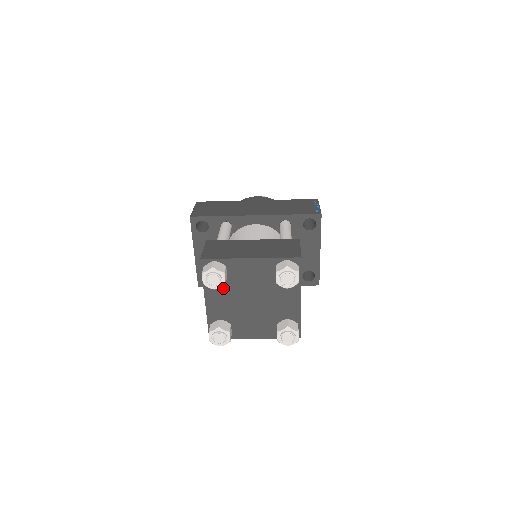
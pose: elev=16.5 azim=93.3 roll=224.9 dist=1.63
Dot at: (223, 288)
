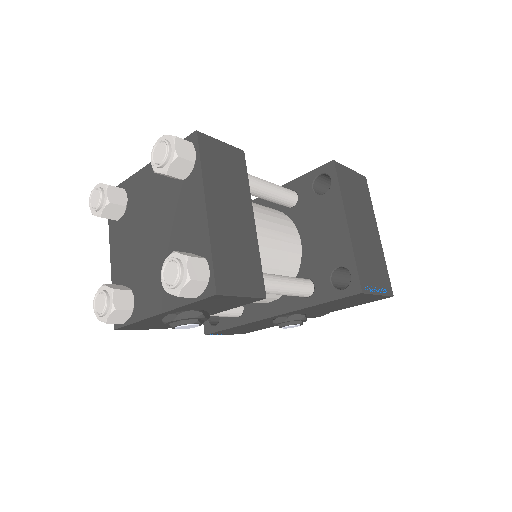
Dot at: (125, 228)
